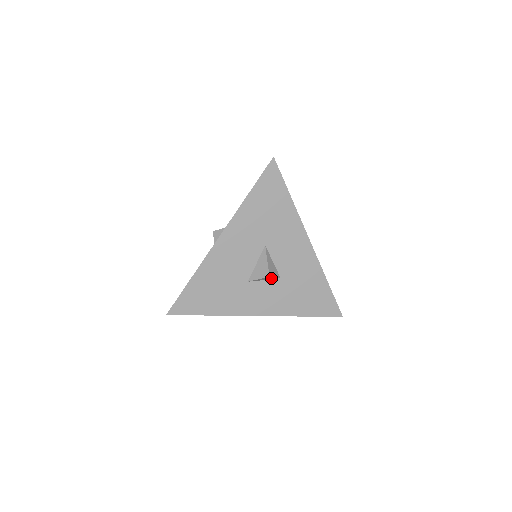
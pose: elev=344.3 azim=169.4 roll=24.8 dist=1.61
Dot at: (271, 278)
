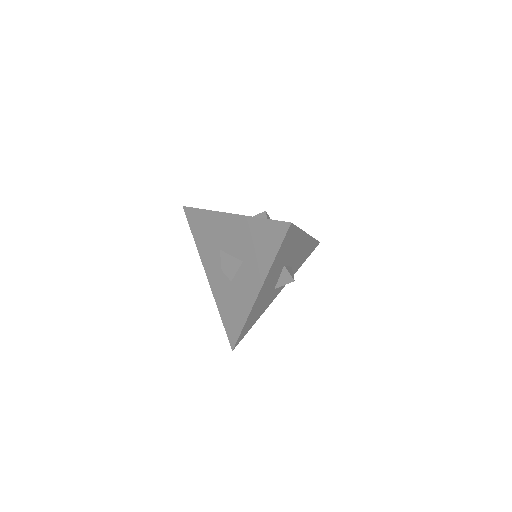
Dot at: occluded
